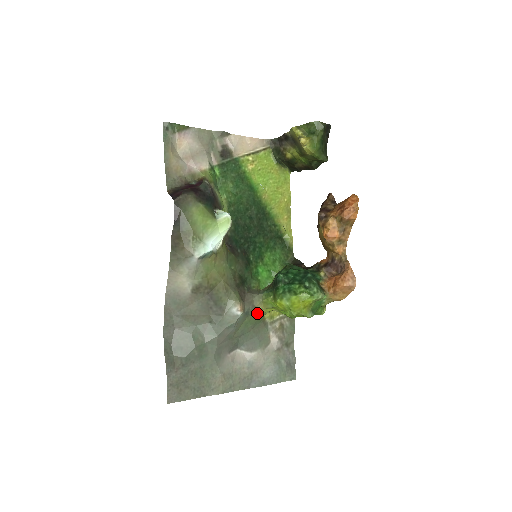
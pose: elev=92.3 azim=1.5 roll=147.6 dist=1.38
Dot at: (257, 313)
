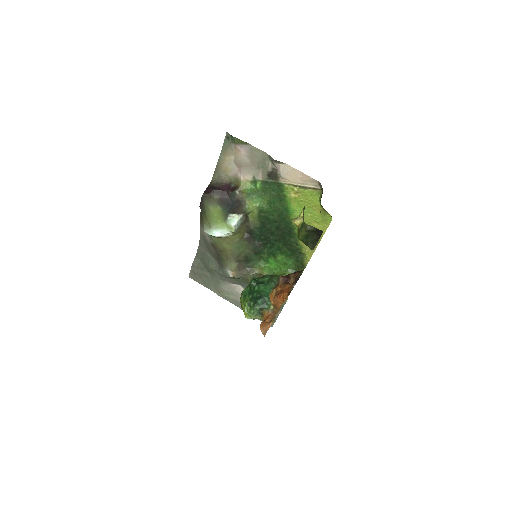
Dot at: occluded
